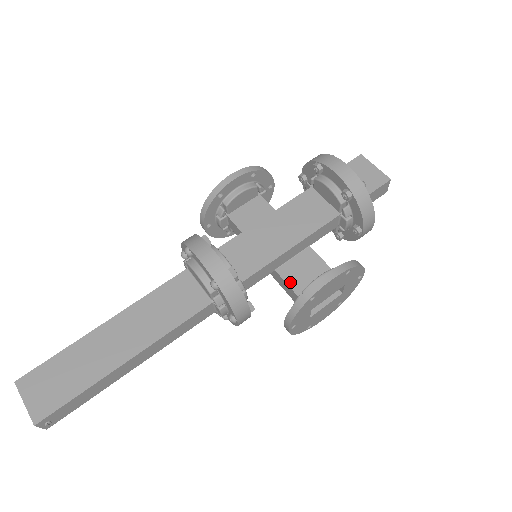
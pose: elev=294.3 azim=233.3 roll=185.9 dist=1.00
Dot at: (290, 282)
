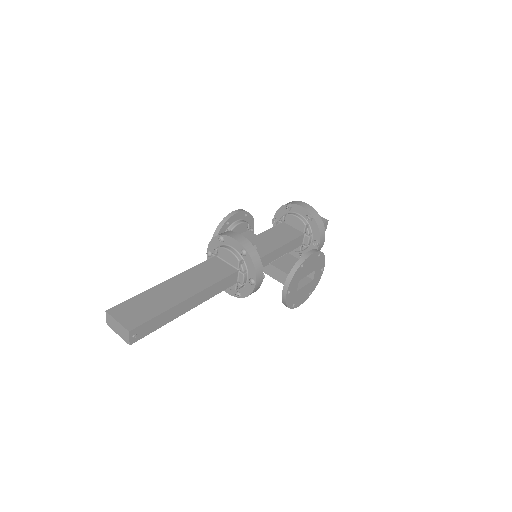
Dot at: (281, 268)
